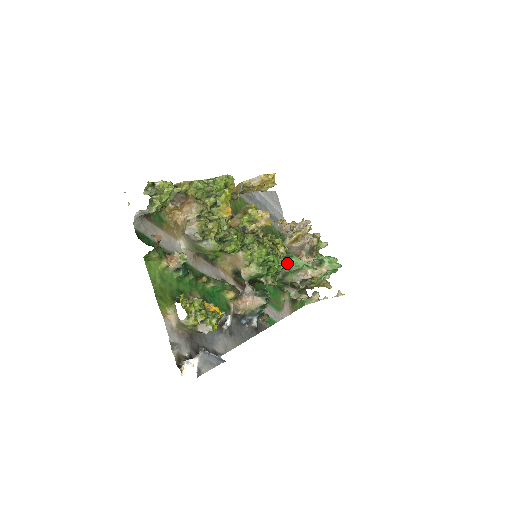
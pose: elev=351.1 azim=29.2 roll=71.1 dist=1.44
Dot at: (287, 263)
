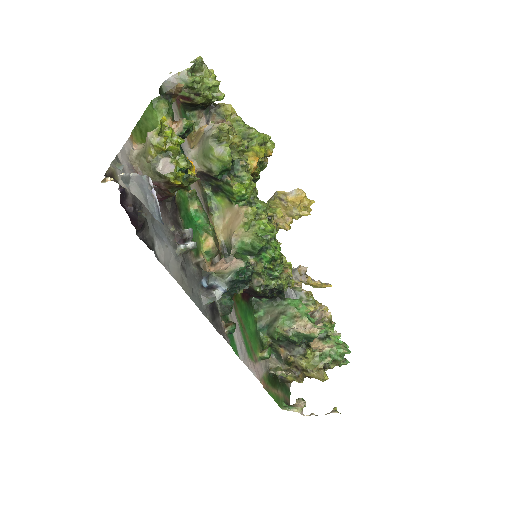
Dot at: (286, 301)
